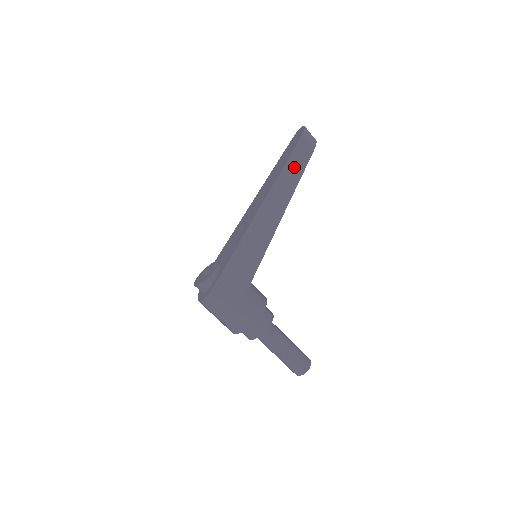
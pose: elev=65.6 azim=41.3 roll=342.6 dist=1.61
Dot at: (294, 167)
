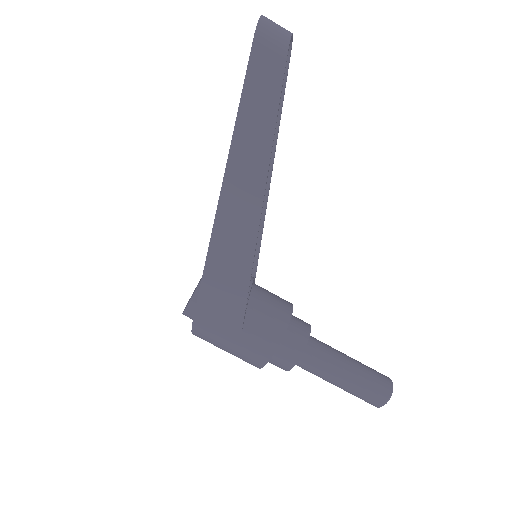
Dot at: (258, 105)
